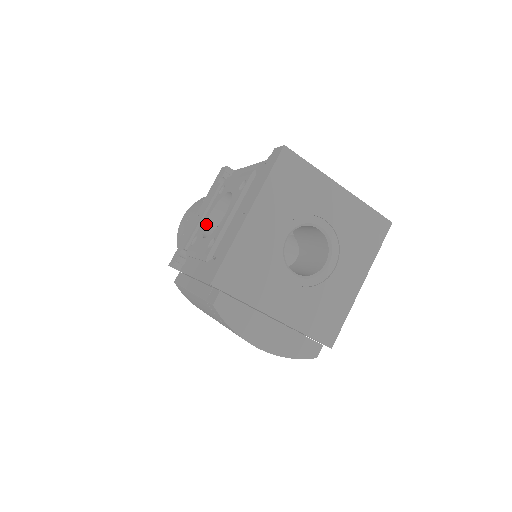
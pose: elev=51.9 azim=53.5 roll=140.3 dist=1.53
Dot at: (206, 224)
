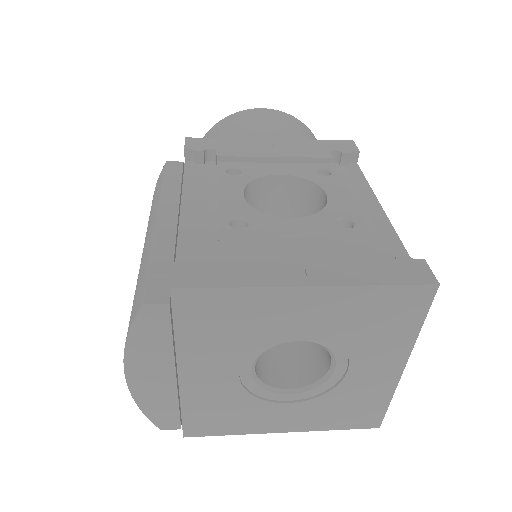
Dot at: (265, 177)
